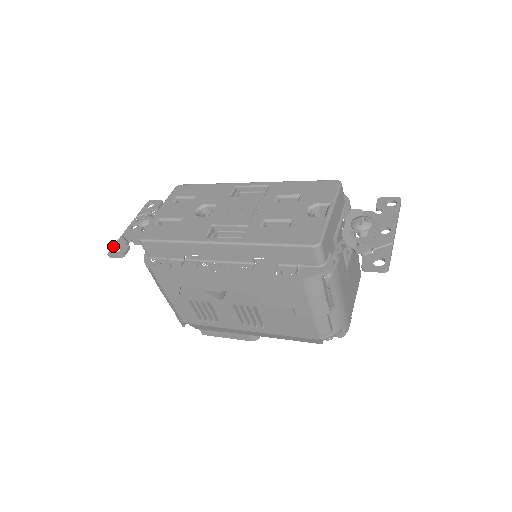
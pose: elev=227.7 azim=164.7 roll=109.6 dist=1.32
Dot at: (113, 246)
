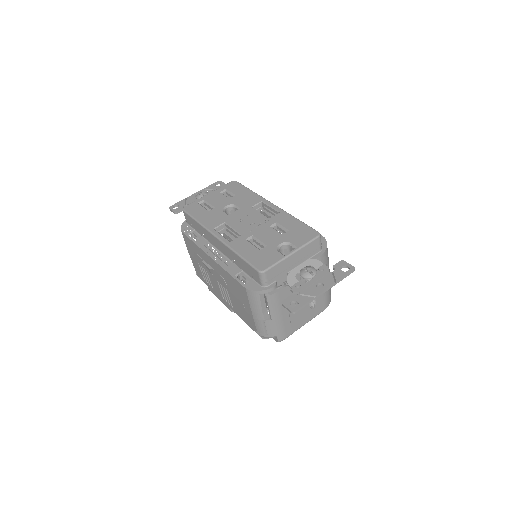
Dot at: (176, 203)
